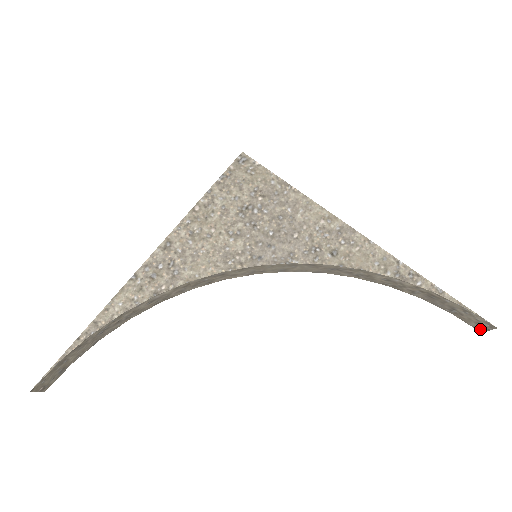
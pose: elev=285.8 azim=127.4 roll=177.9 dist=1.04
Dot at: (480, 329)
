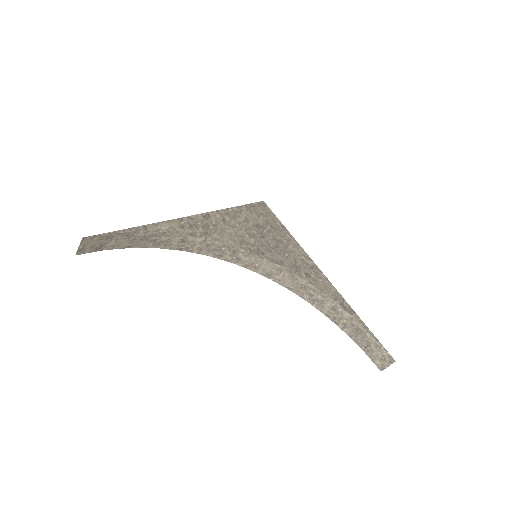
Dot at: (381, 367)
